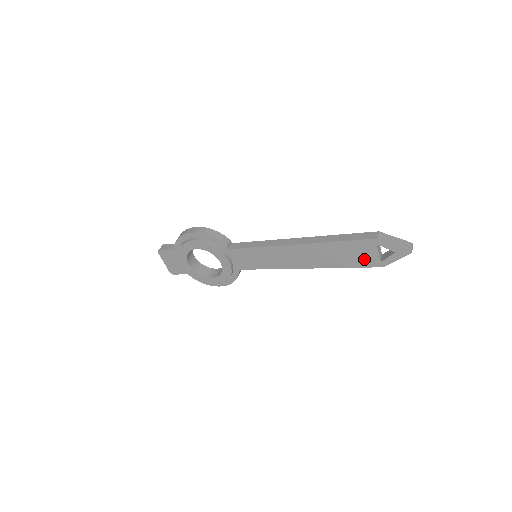
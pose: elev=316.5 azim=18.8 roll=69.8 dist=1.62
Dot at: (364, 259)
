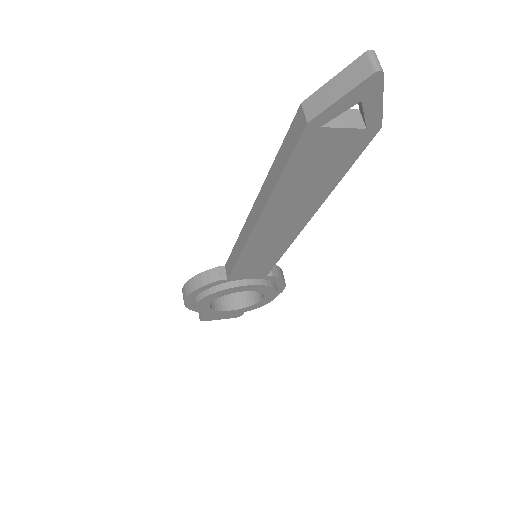
Dot at: (342, 151)
